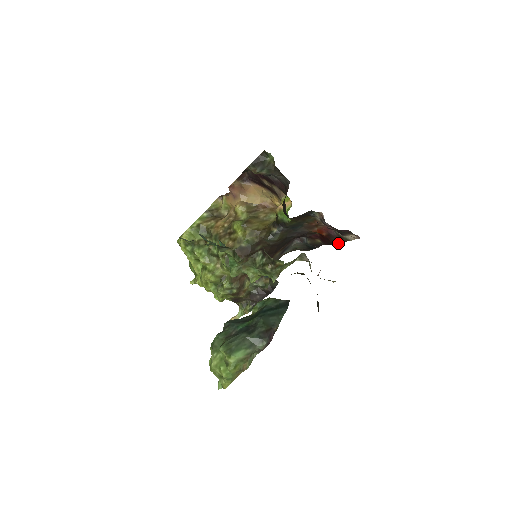
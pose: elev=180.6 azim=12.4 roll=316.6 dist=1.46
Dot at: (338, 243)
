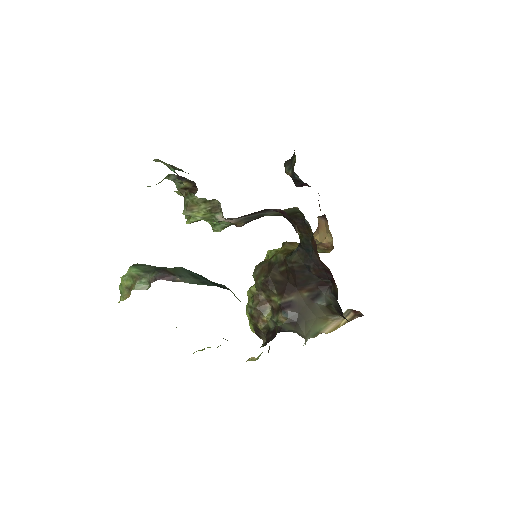
Dot at: occluded
